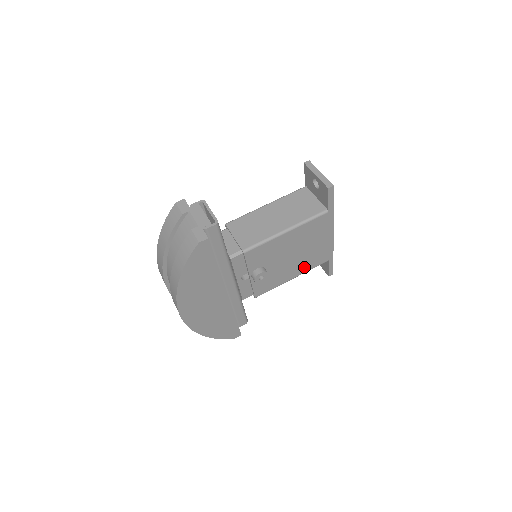
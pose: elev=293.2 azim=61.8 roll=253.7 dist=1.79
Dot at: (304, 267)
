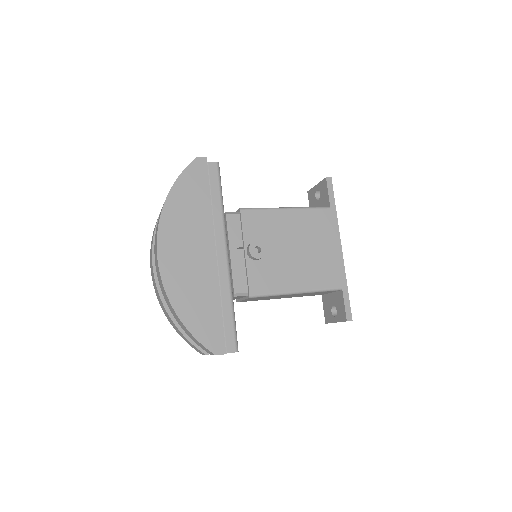
Dot at: (311, 280)
